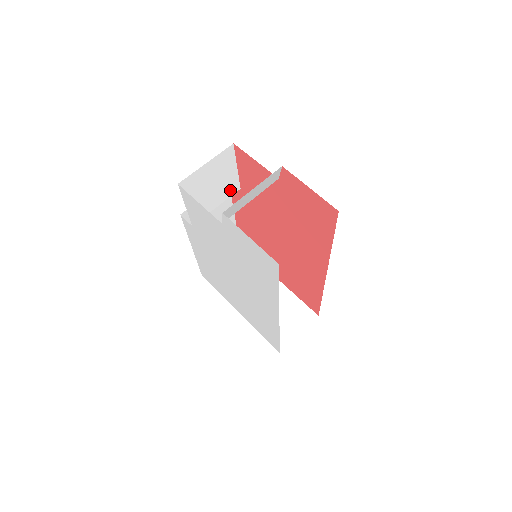
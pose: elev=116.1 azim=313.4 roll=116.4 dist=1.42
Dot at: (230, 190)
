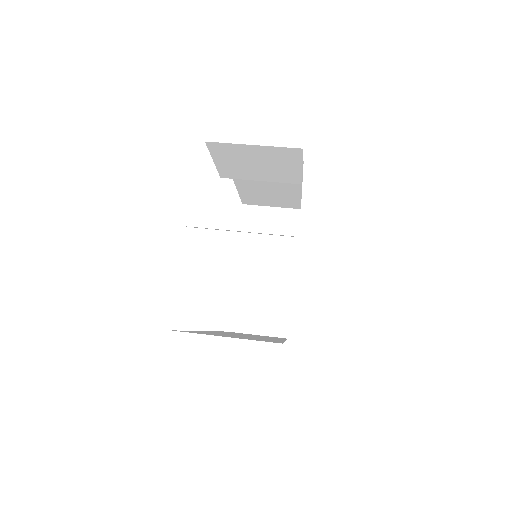
Dot at: (285, 178)
